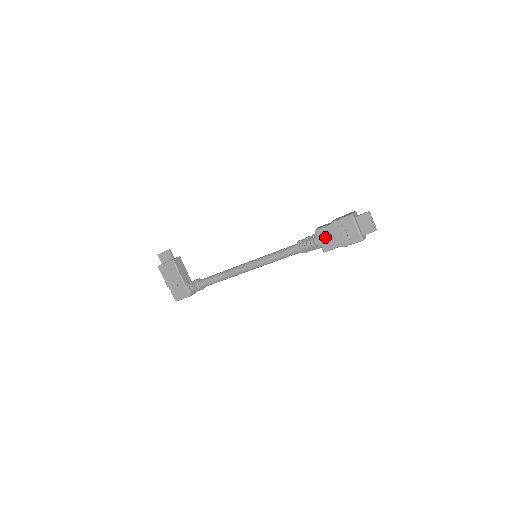
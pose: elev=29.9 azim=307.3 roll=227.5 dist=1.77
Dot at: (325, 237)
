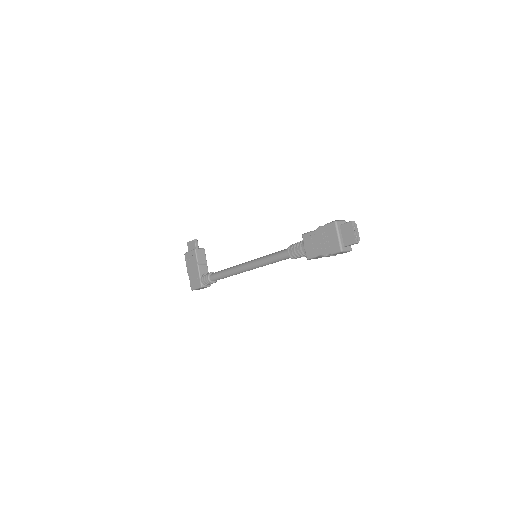
Dot at: (310, 243)
